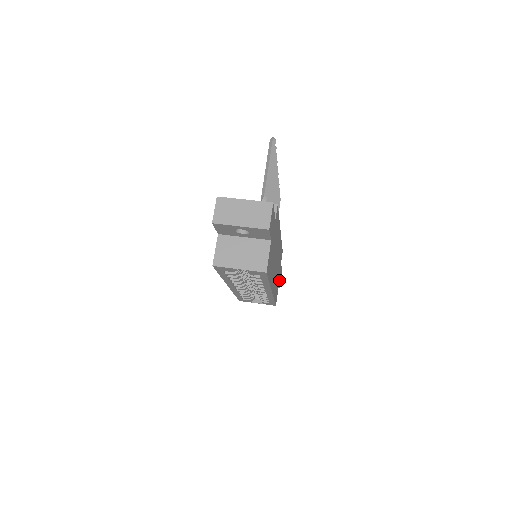
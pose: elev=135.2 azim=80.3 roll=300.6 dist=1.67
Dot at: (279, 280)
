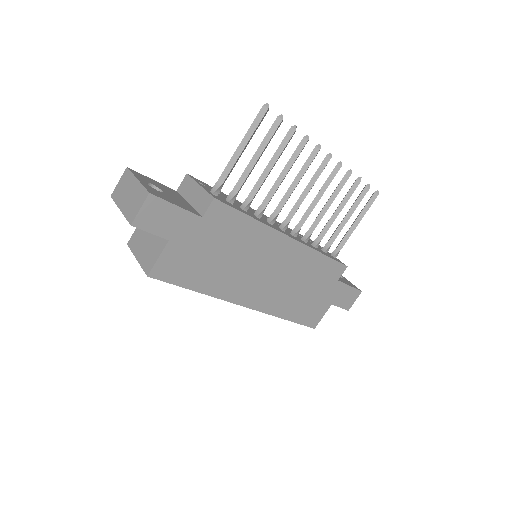
Dot at: (335, 300)
